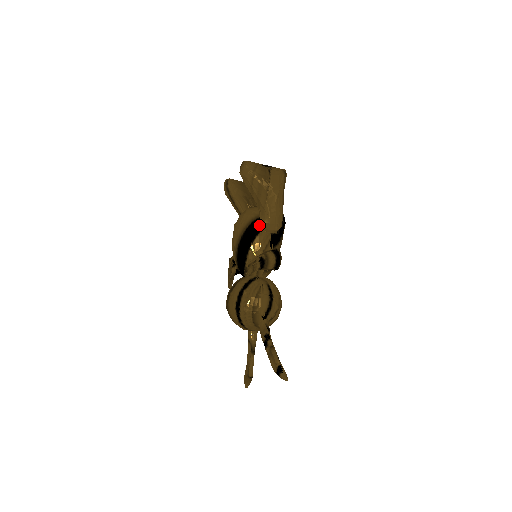
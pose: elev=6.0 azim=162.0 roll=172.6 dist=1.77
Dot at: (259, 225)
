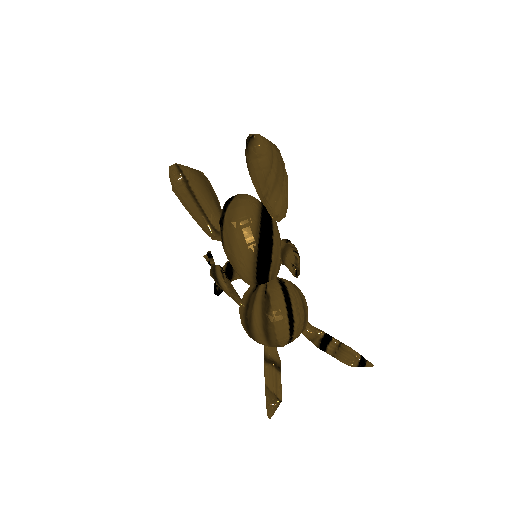
Dot at: (268, 215)
